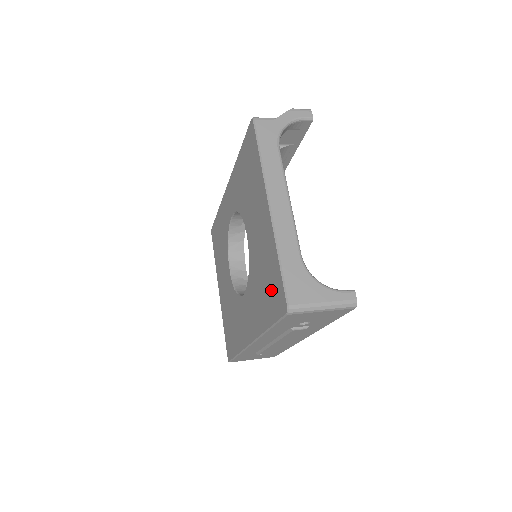
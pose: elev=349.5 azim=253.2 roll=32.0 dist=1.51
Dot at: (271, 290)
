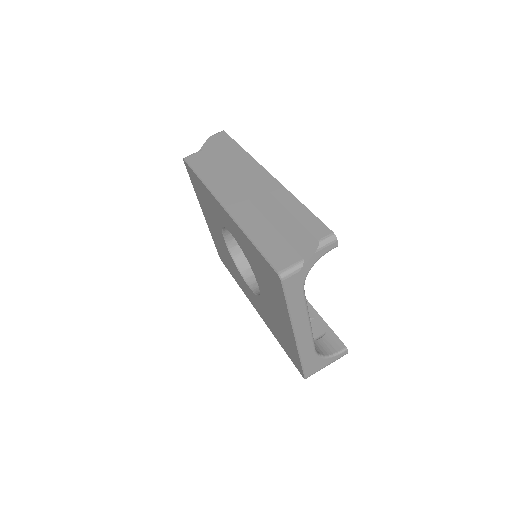
Dot at: (288, 349)
